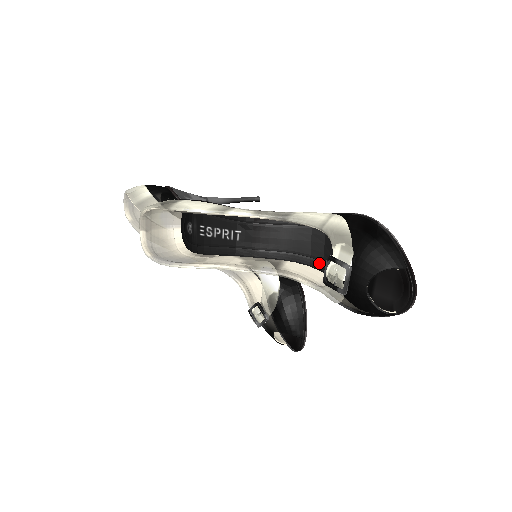
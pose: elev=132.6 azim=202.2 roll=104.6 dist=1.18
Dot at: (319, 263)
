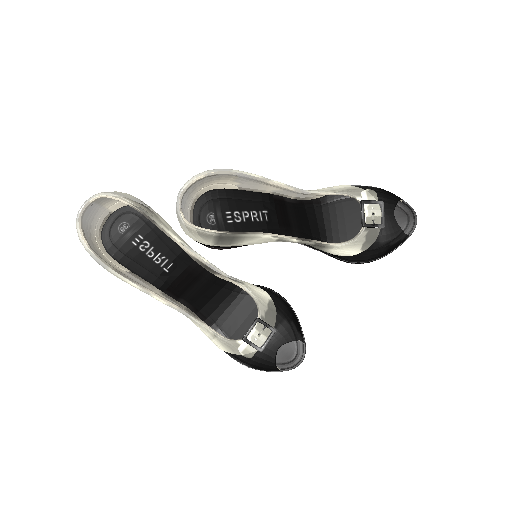
Dot at: (319, 240)
